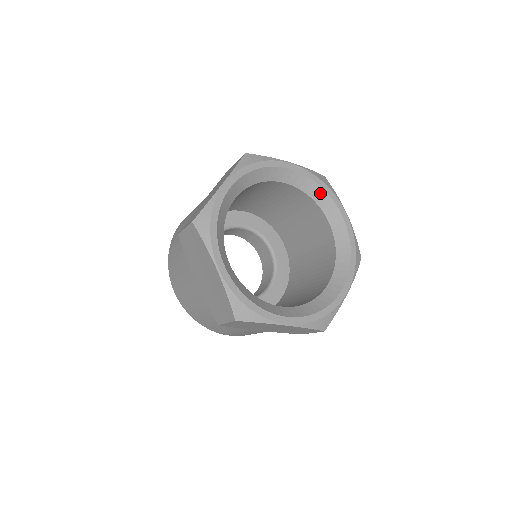
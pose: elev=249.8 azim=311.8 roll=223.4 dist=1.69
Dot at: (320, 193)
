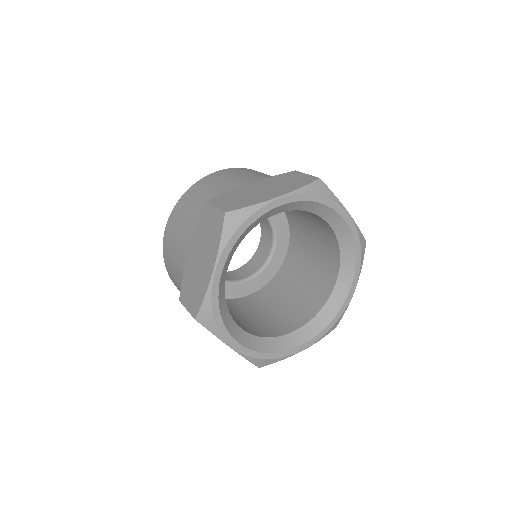
Dot at: (350, 255)
